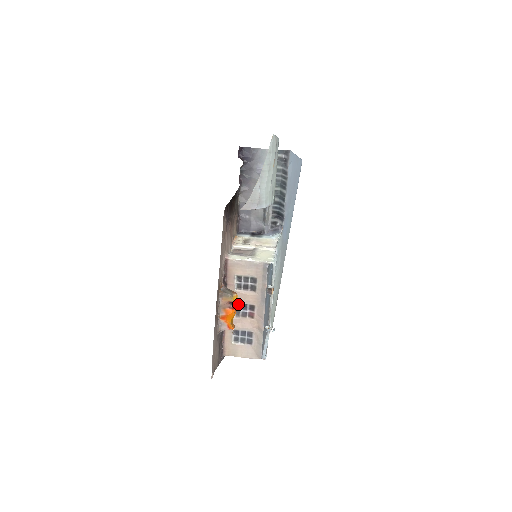
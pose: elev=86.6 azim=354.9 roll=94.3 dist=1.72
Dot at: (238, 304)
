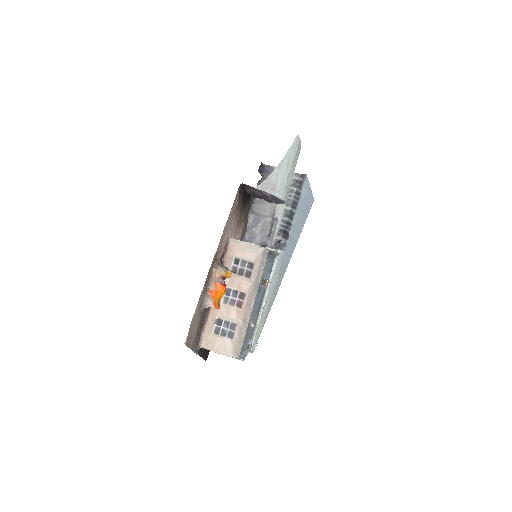
Dot at: (229, 289)
